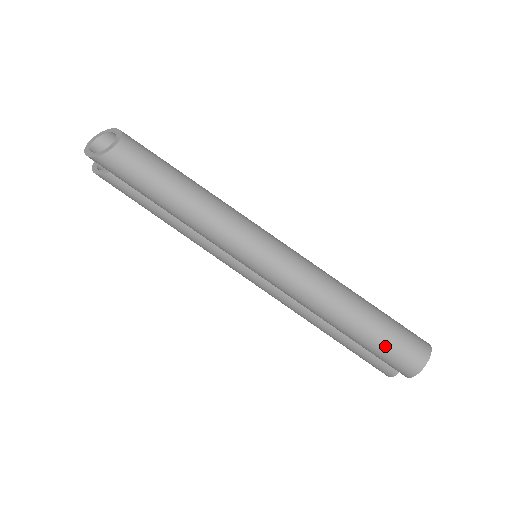
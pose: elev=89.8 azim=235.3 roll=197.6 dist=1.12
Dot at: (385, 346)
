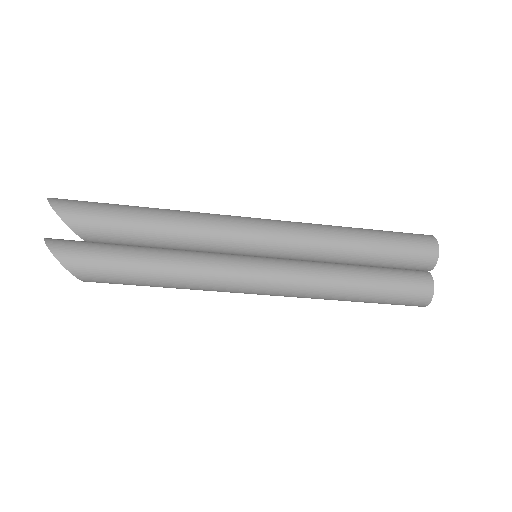
Dot at: occluded
